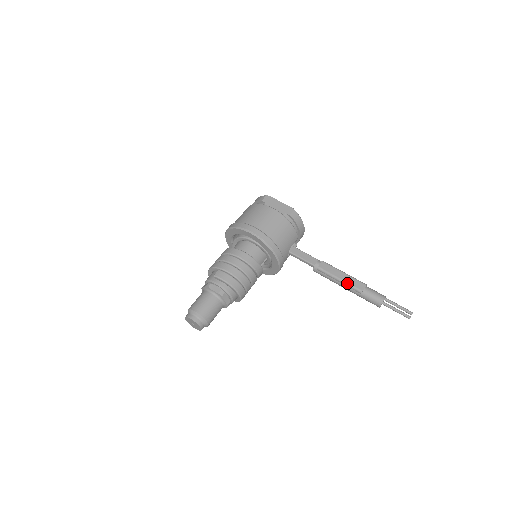
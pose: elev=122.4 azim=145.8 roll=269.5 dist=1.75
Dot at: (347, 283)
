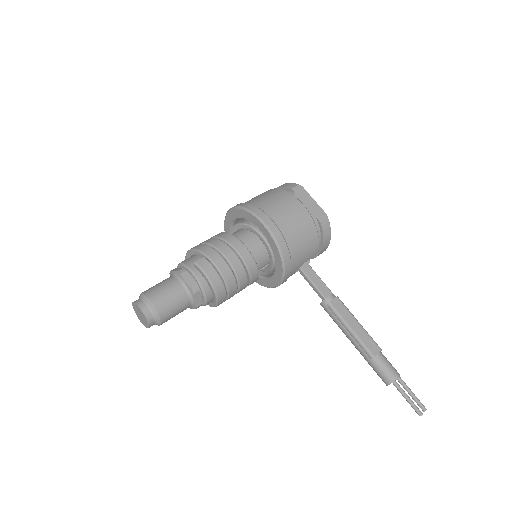
Dot at: (359, 338)
